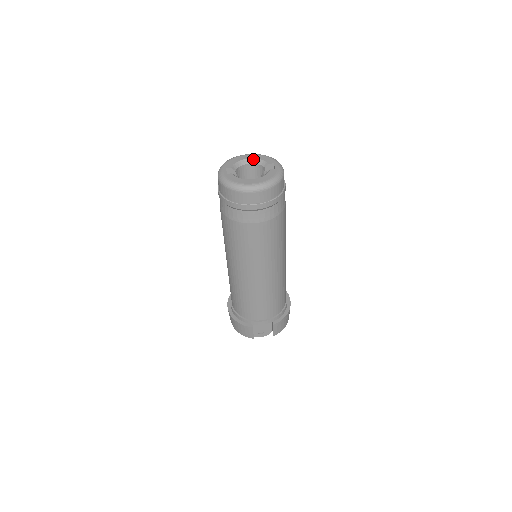
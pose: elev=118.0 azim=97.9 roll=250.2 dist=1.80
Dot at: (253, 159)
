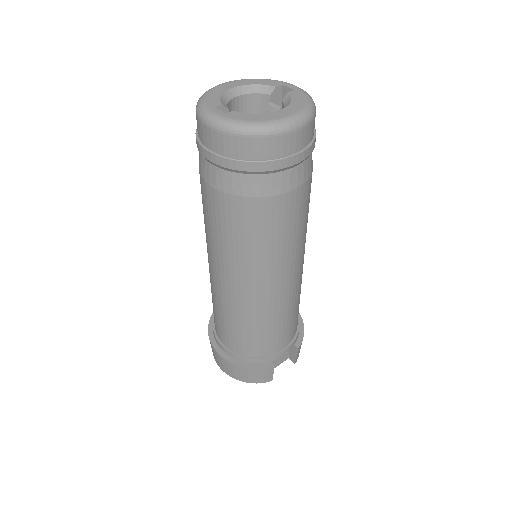
Dot at: (242, 86)
